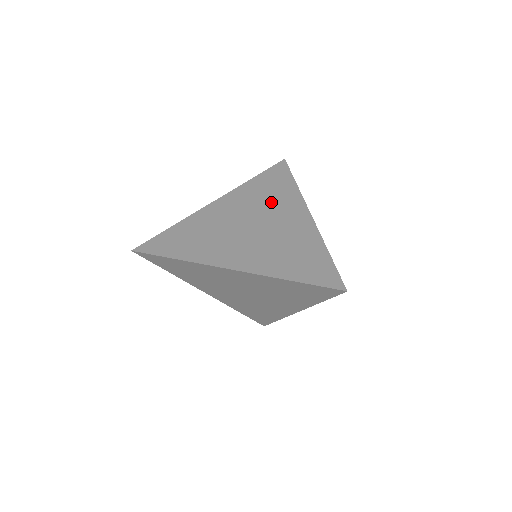
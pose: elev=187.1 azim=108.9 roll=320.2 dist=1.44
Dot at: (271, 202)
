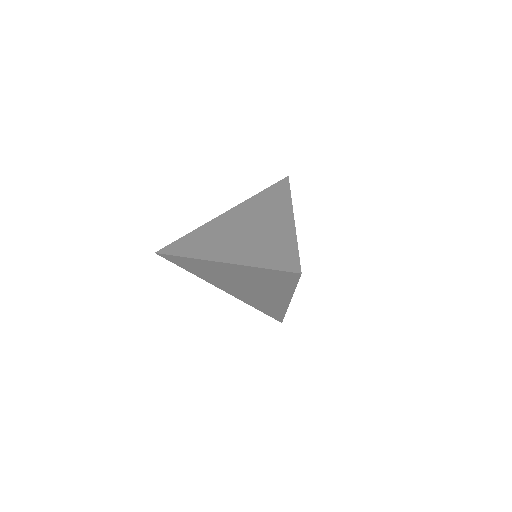
Dot at: (266, 210)
